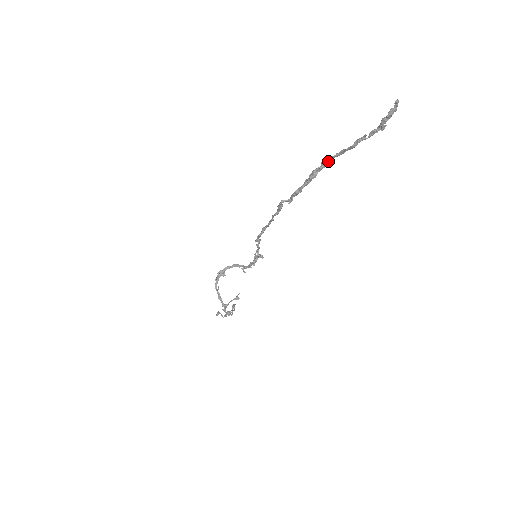
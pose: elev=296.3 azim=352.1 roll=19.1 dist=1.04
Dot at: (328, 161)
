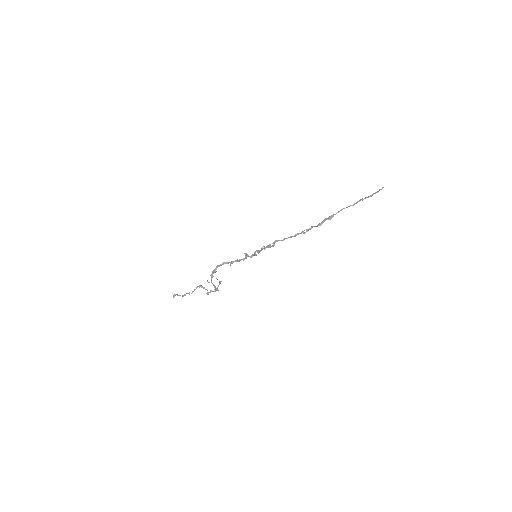
Dot at: (341, 210)
